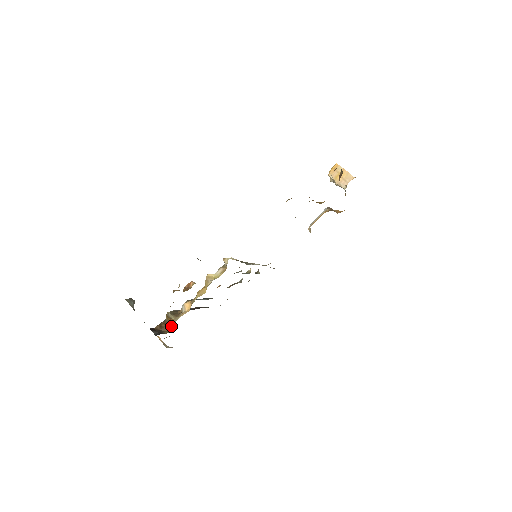
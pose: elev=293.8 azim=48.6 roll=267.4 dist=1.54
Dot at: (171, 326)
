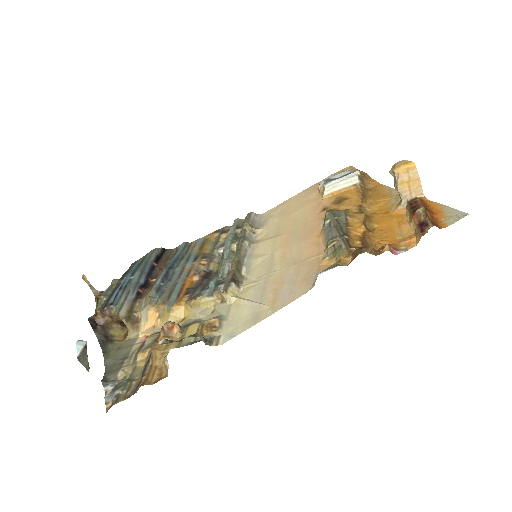
Dot at: (120, 322)
